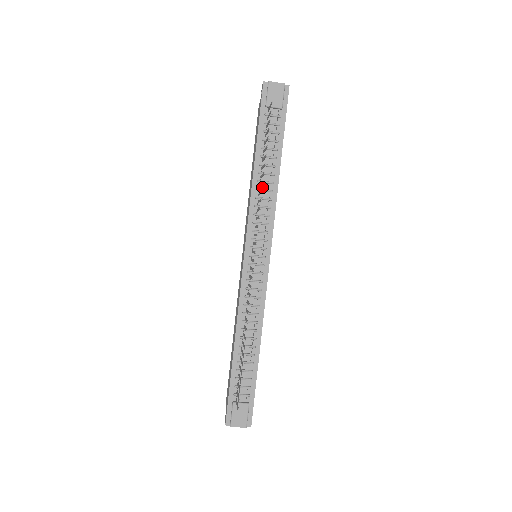
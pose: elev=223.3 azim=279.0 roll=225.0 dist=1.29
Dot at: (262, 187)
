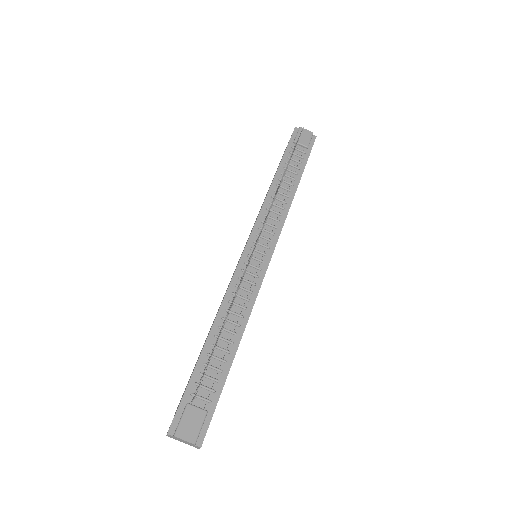
Dot at: (277, 197)
